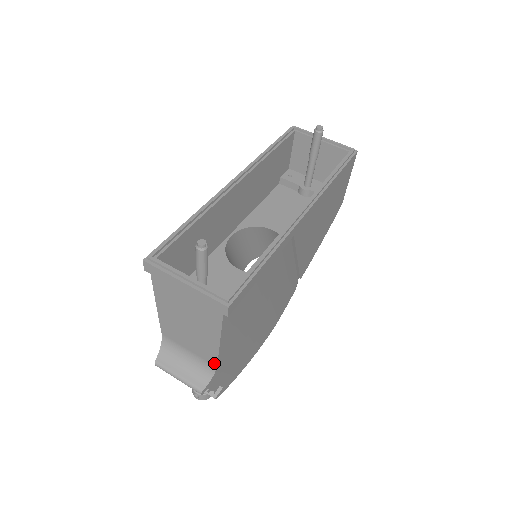
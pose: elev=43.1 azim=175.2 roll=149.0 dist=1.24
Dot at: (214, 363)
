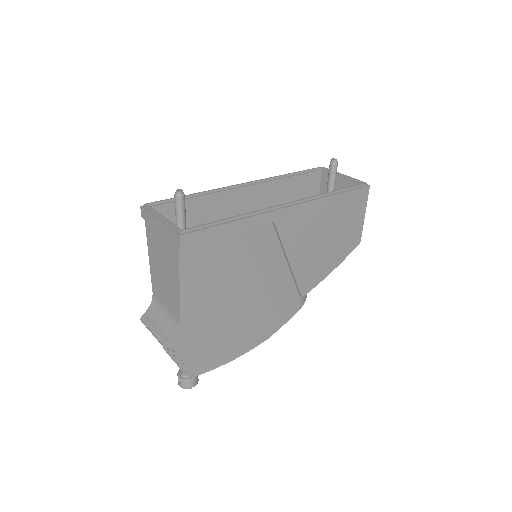
Dot at: (179, 316)
